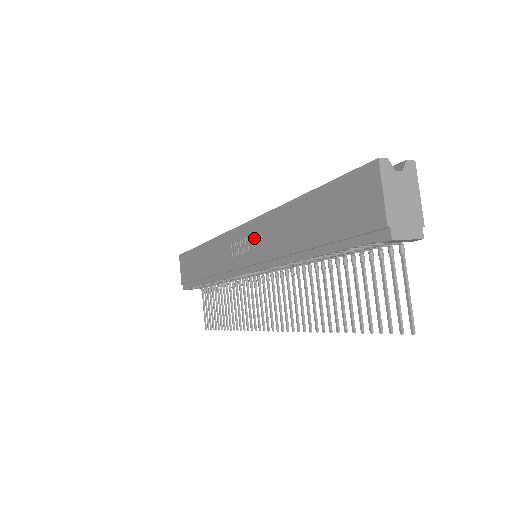
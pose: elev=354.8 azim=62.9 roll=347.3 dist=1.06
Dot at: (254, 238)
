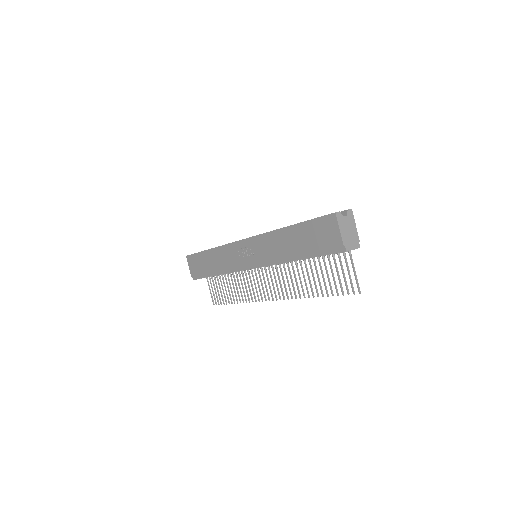
Dot at: (257, 247)
